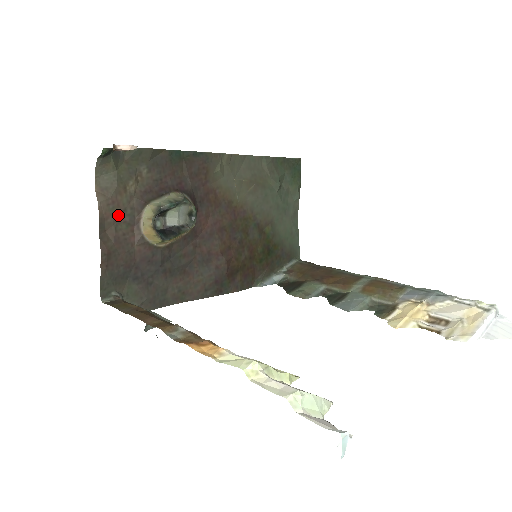
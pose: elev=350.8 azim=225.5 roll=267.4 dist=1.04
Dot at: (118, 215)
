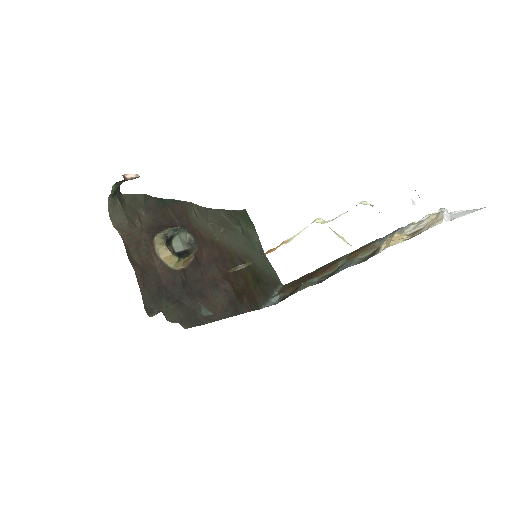
Dot at: (136, 245)
